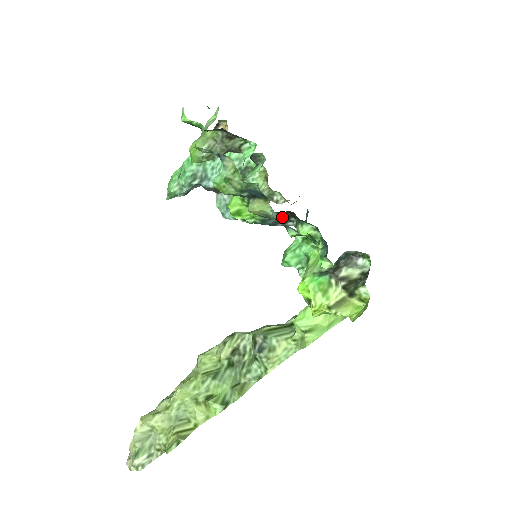
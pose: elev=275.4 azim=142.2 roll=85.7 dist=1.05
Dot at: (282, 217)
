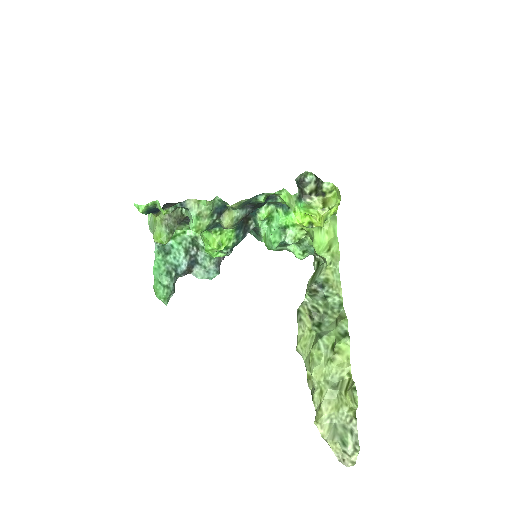
Dot at: (246, 210)
